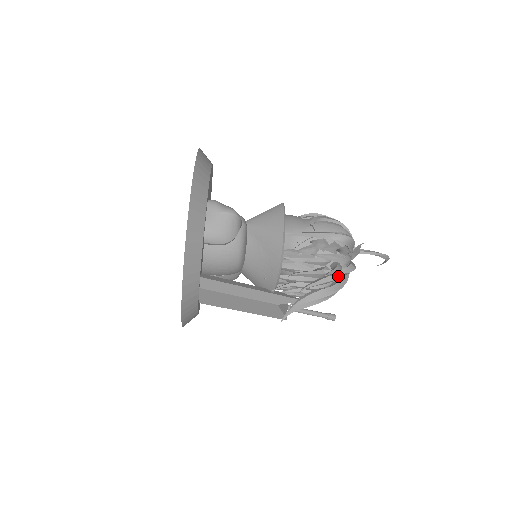
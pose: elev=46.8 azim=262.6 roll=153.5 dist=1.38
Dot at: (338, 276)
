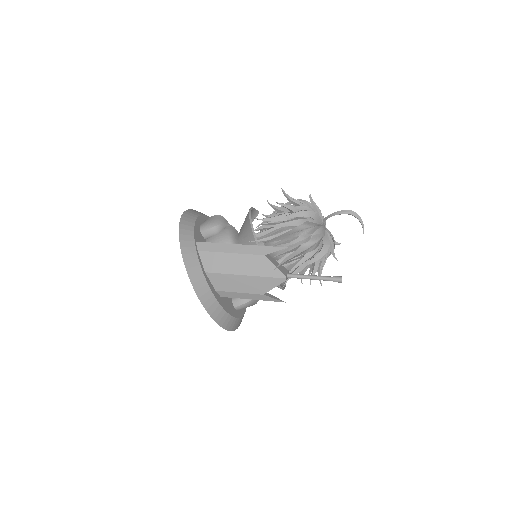
Dot at: (302, 219)
